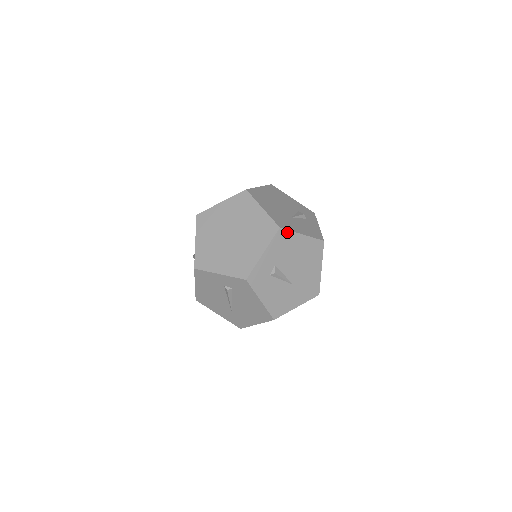
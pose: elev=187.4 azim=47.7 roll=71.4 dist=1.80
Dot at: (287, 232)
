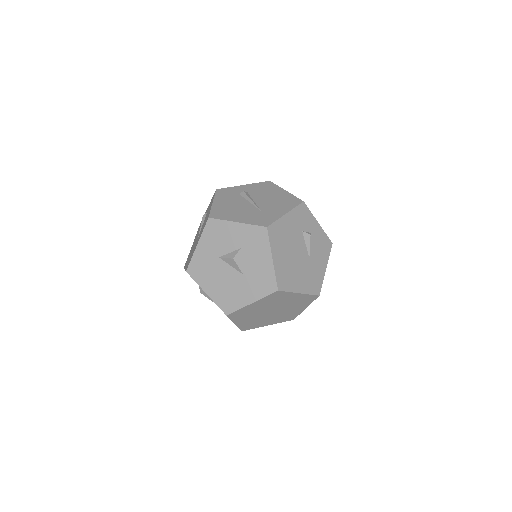
Dot at: (321, 287)
